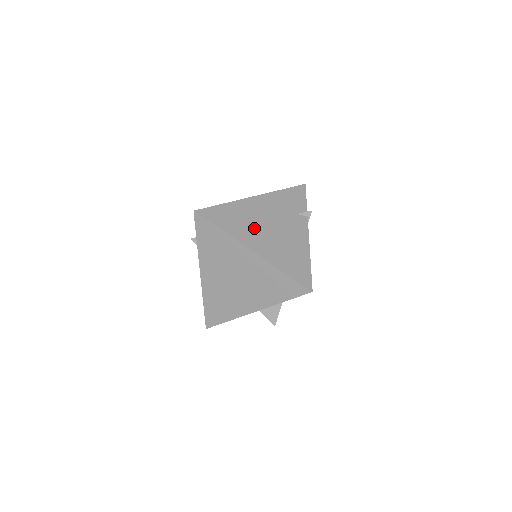
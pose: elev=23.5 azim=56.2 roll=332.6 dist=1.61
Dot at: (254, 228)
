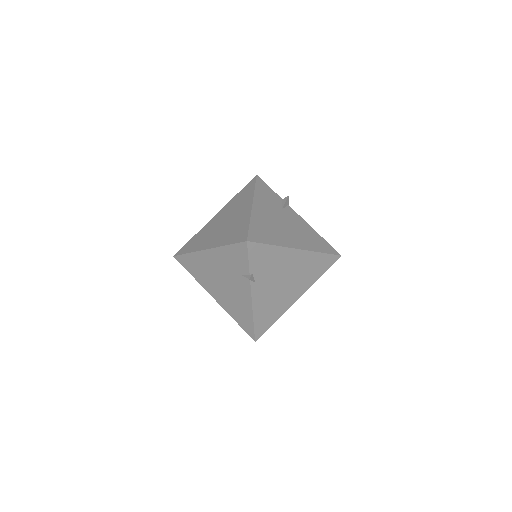
Dot at: (211, 280)
